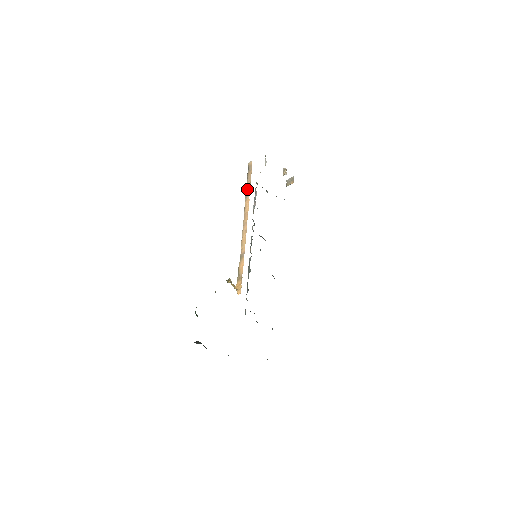
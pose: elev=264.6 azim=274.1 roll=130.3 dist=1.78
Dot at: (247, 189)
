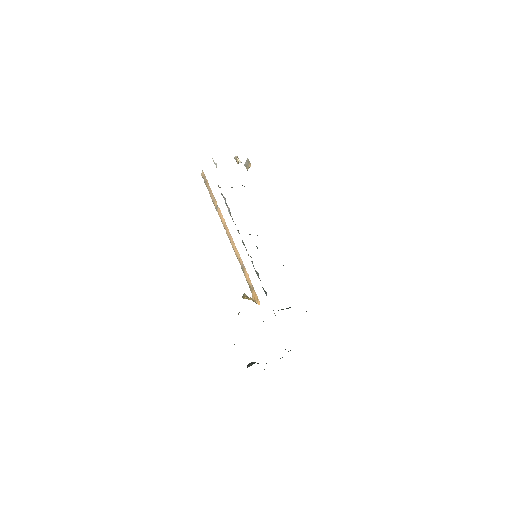
Dot at: (213, 201)
